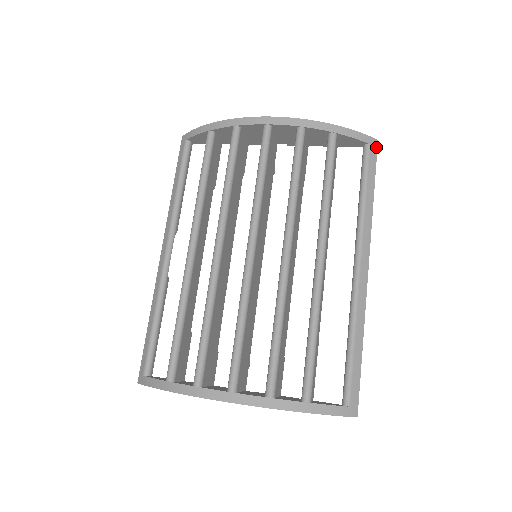
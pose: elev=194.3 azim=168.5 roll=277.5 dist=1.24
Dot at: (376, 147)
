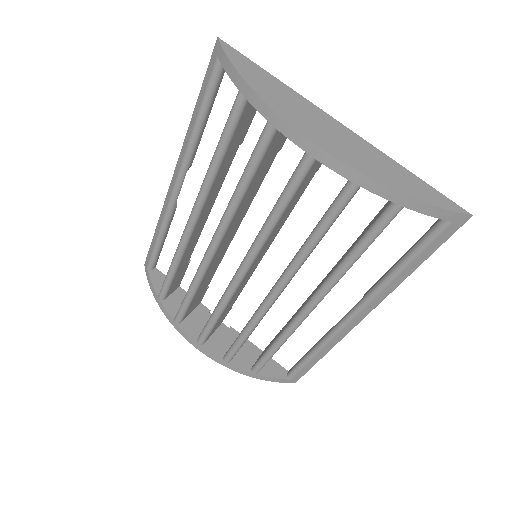
Dot at: (462, 223)
